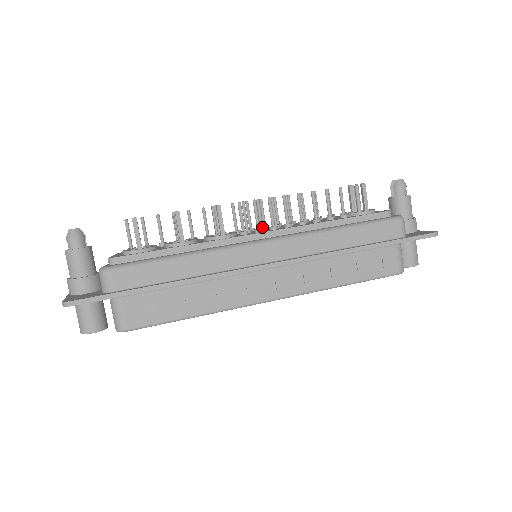
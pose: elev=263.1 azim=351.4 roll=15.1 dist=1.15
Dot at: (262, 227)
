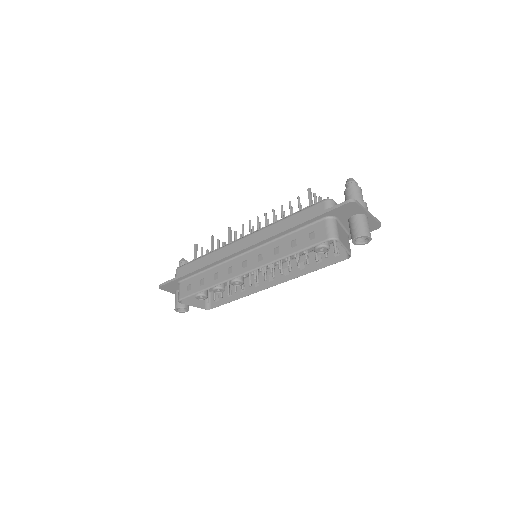
Dot at: occluded
